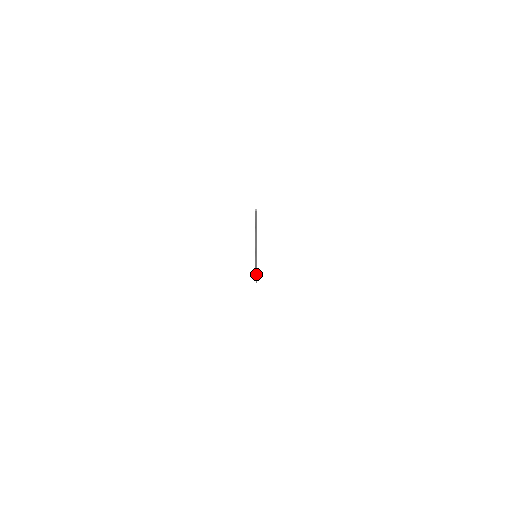
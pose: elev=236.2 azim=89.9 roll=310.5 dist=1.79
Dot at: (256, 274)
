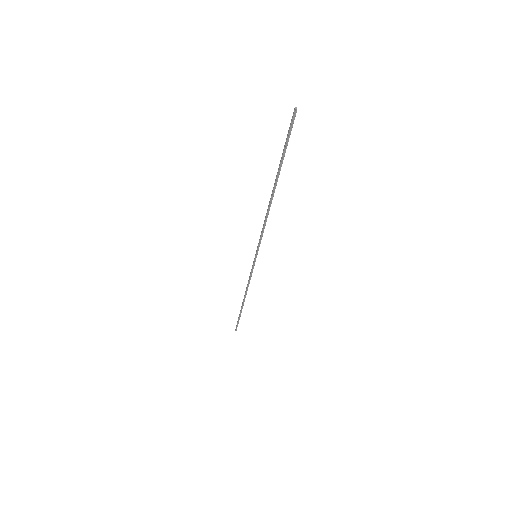
Dot at: (242, 307)
